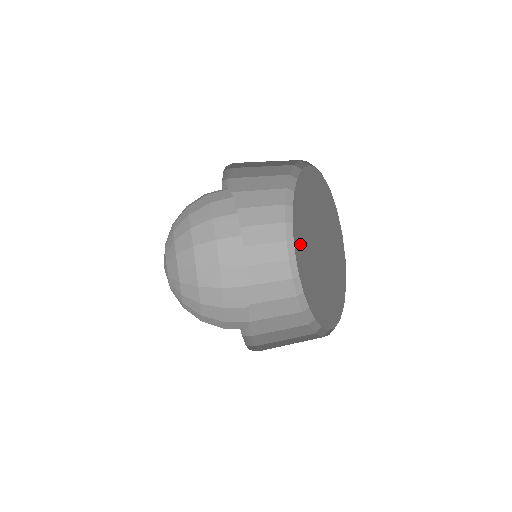
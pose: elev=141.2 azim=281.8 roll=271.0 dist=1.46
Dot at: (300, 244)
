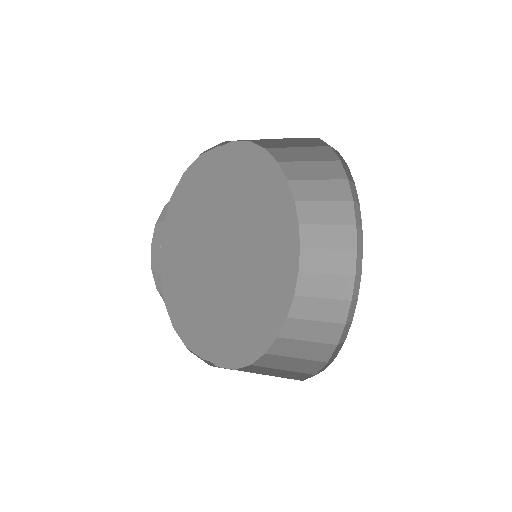
Dot at: occluded
